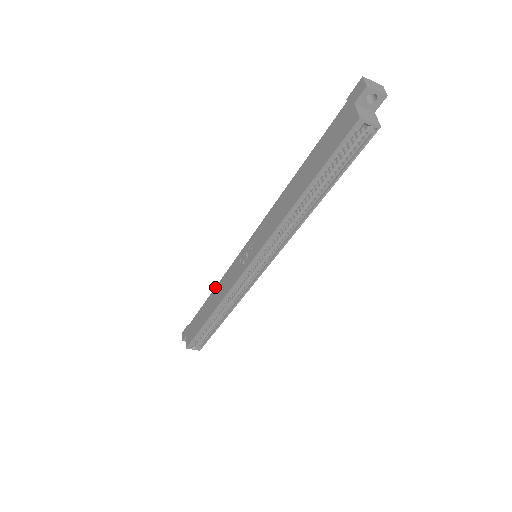
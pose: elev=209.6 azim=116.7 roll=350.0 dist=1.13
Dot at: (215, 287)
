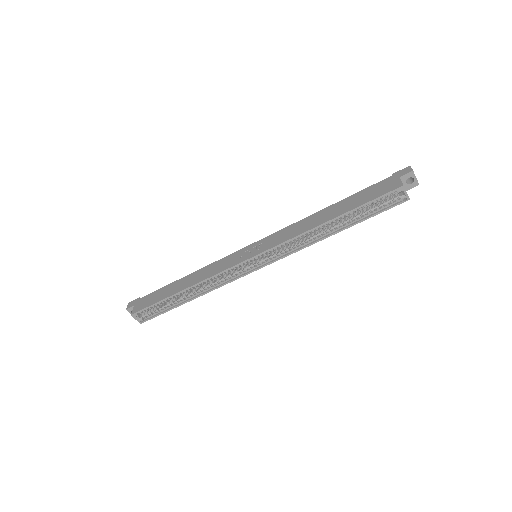
Dot at: (197, 270)
